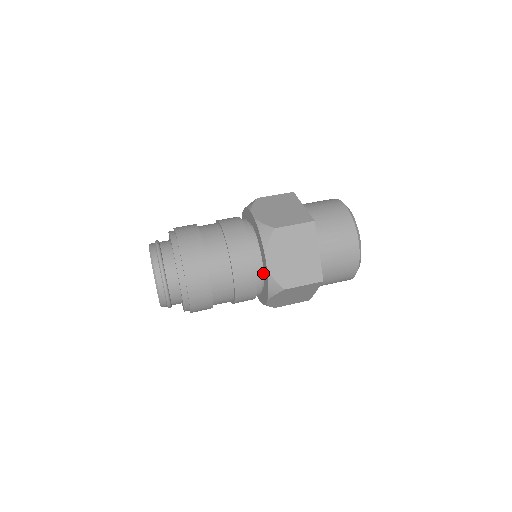
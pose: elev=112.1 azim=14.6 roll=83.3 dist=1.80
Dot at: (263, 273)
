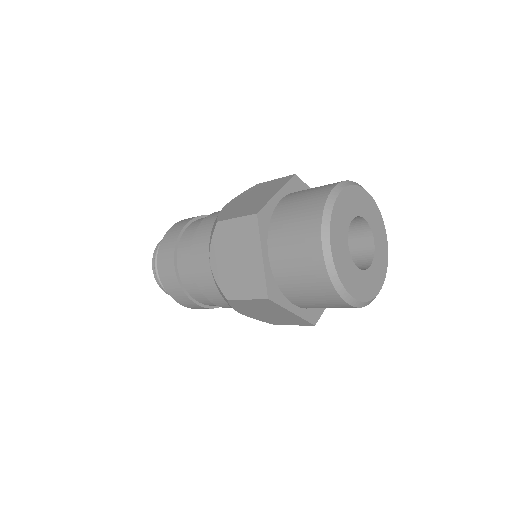
Dot at: occluded
